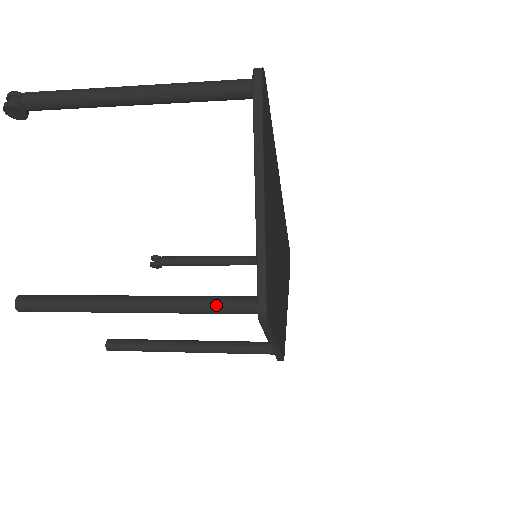
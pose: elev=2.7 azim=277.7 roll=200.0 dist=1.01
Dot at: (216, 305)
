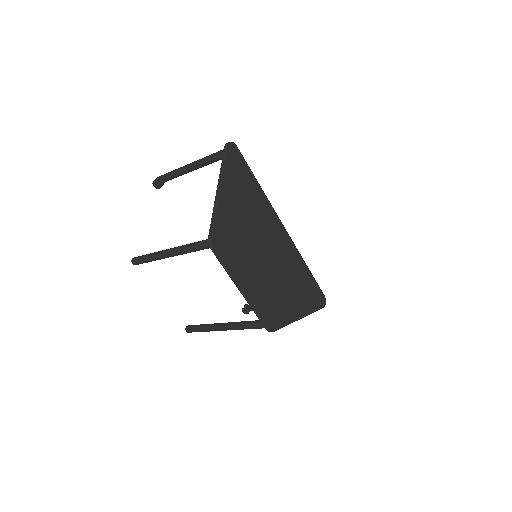
Dot at: (196, 243)
